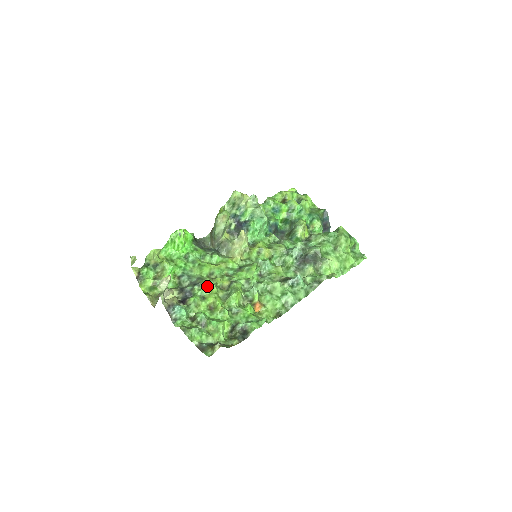
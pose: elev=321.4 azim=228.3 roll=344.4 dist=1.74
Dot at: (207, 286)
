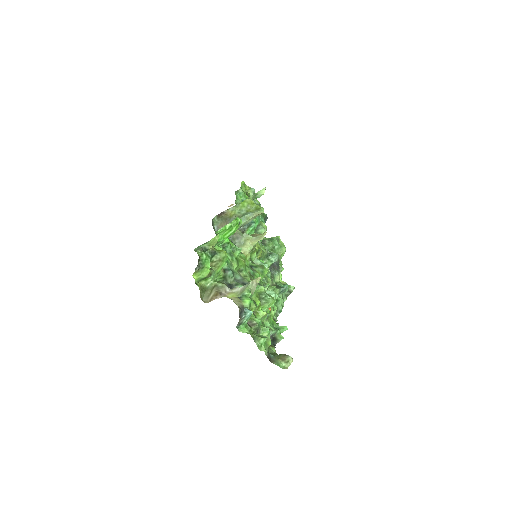
Dot at: occluded
